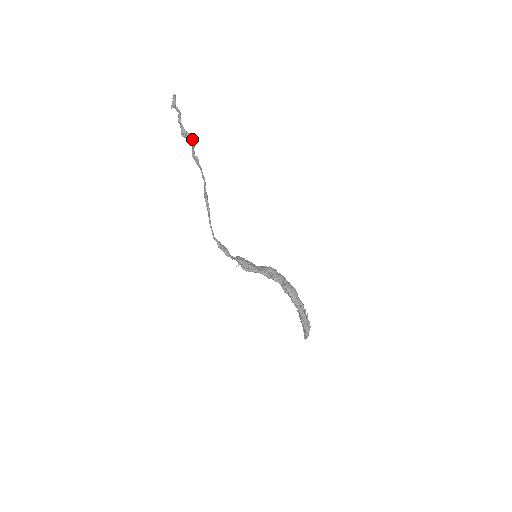
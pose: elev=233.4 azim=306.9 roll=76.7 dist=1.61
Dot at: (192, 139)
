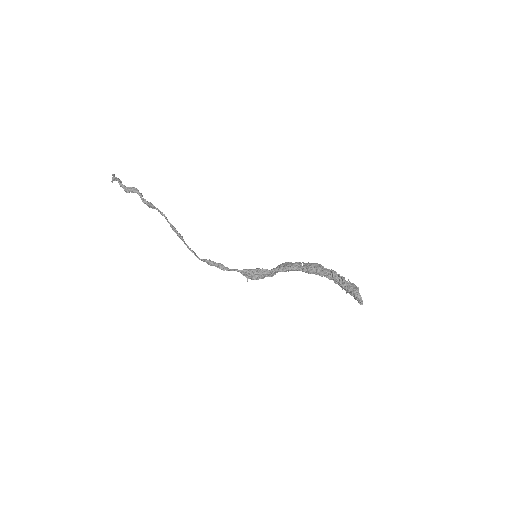
Dot at: (136, 189)
